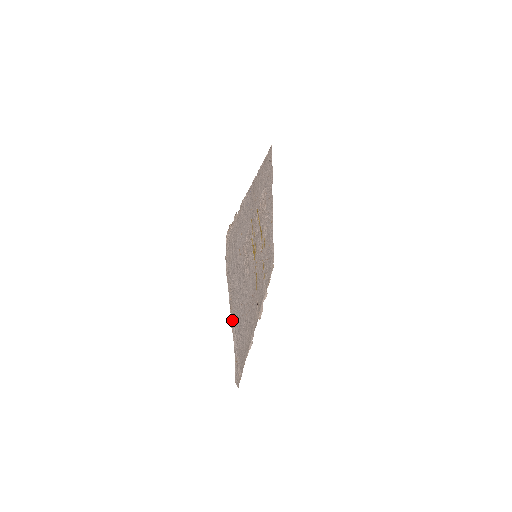
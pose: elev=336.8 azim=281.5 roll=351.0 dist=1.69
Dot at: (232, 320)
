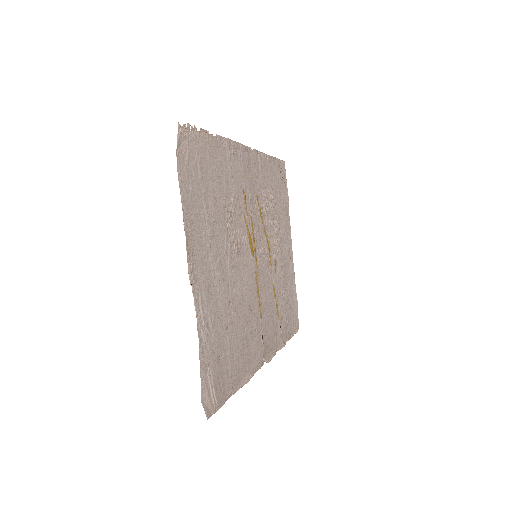
Dot at: (193, 273)
